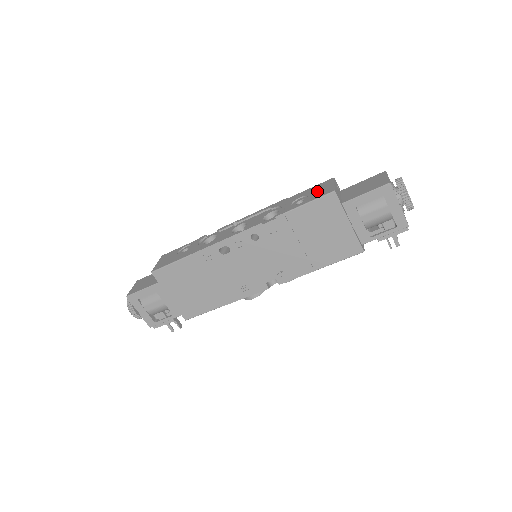
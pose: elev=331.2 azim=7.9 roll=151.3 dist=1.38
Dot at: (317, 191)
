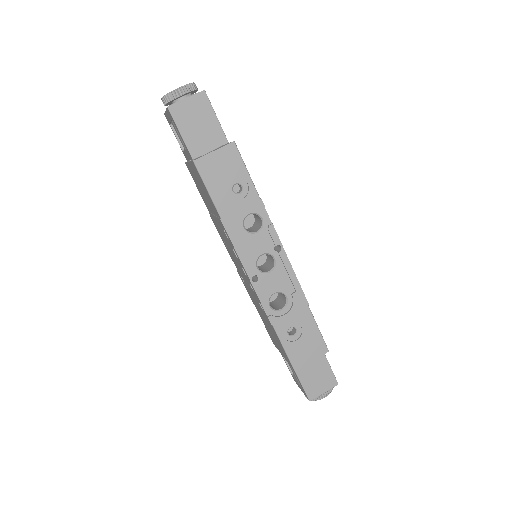
Dot at: (304, 347)
